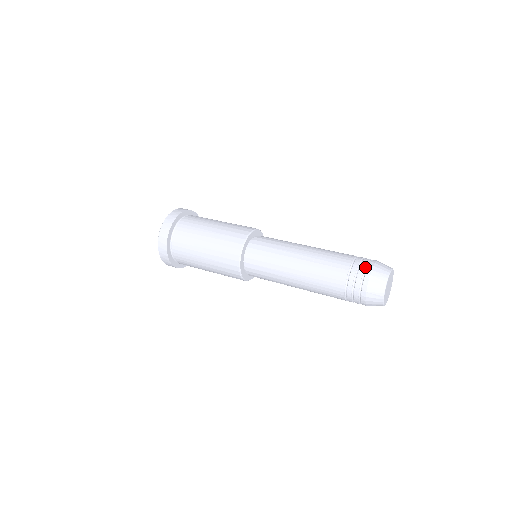
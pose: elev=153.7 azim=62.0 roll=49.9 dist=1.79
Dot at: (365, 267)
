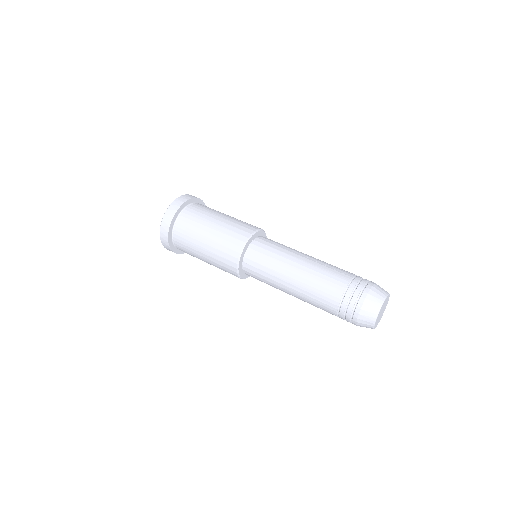
Dot at: (353, 309)
